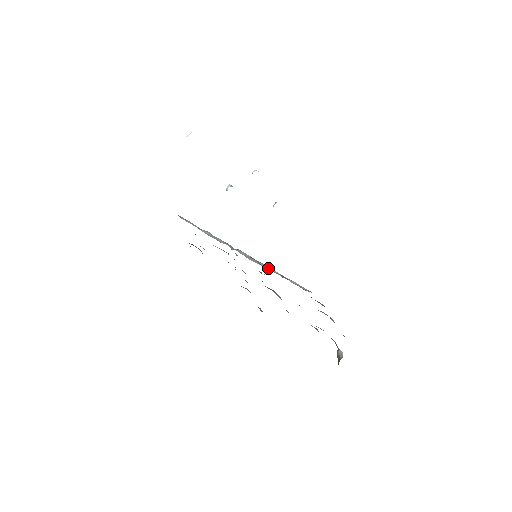
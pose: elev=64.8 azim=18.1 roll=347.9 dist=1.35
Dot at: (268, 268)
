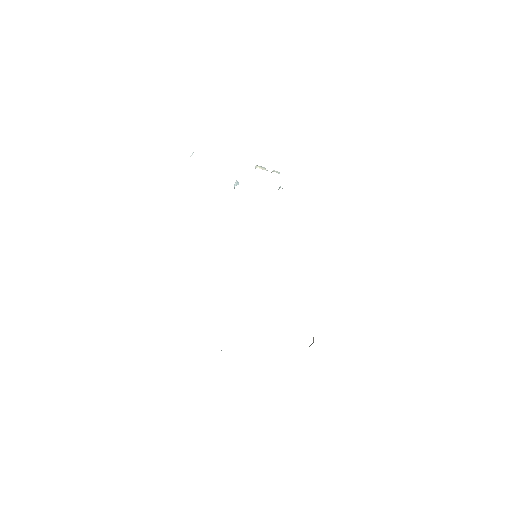
Dot at: occluded
